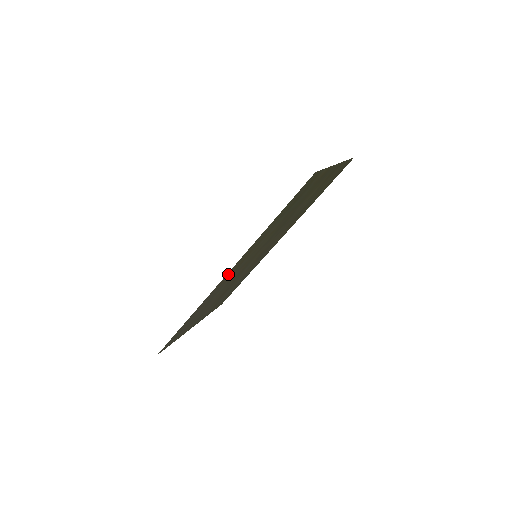
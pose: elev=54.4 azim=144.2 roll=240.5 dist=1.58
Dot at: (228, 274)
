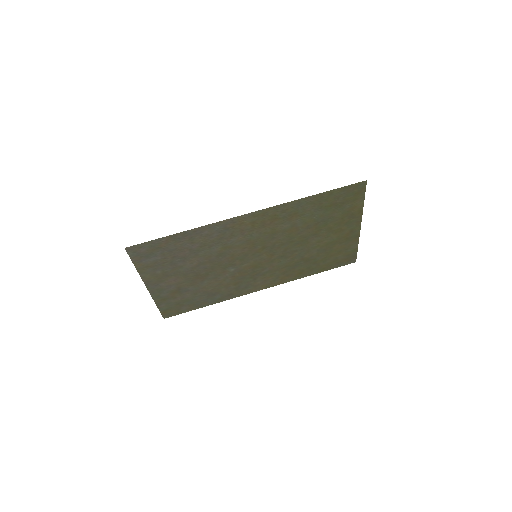
Dot at: (250, 218)
